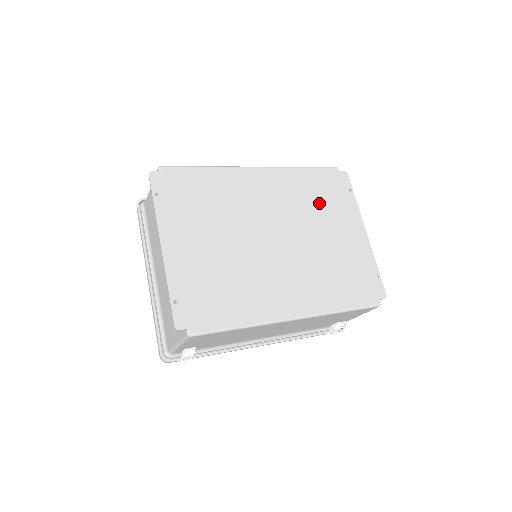
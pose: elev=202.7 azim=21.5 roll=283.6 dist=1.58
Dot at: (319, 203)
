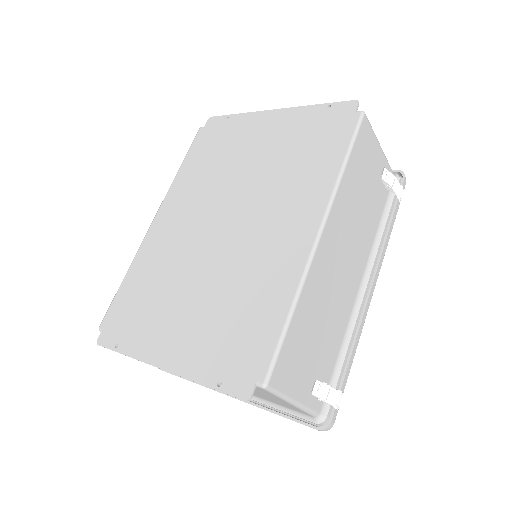
Dot at: (219, 159)
